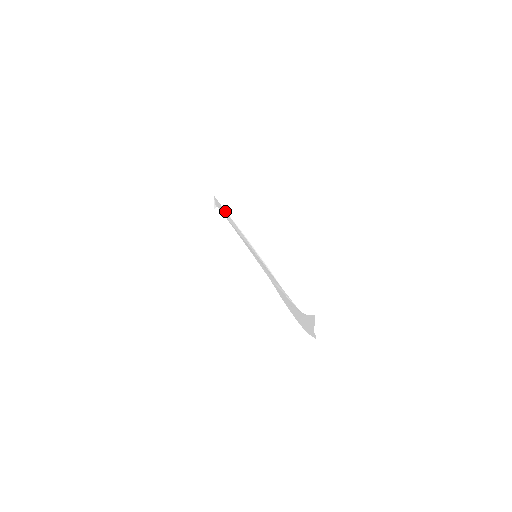
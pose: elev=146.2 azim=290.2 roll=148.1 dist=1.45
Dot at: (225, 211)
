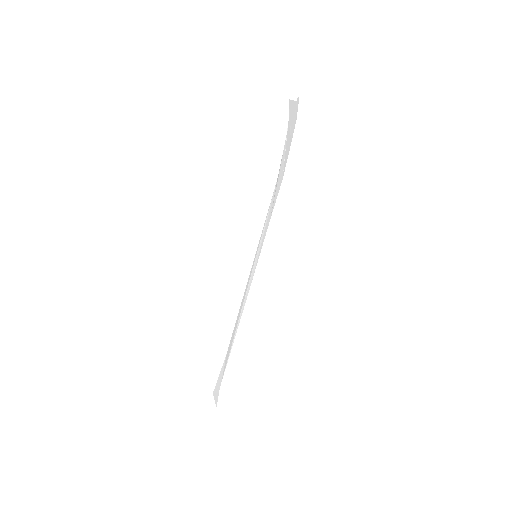
Dot at: (225, 357)
